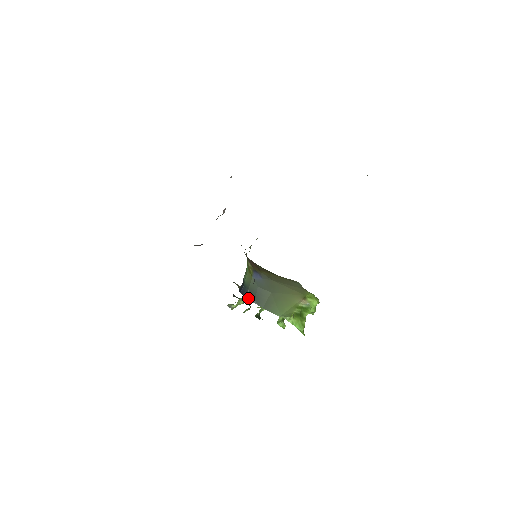
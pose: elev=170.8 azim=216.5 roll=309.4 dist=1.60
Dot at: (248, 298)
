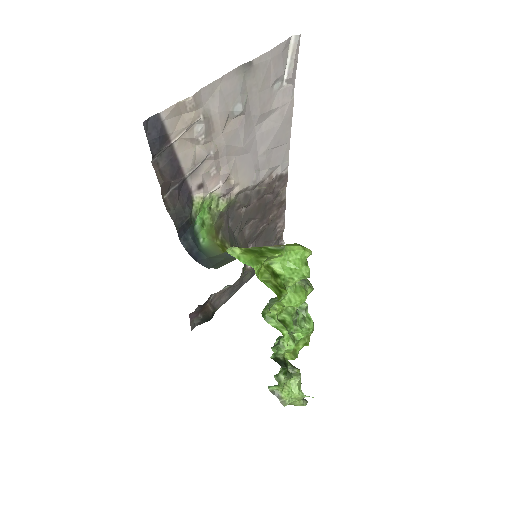
Dot at: (204, 266)
